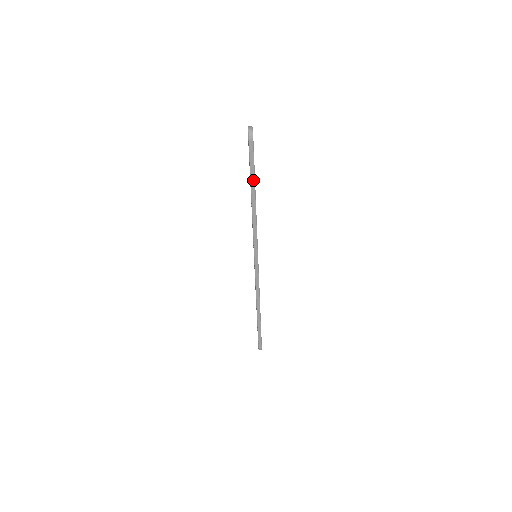
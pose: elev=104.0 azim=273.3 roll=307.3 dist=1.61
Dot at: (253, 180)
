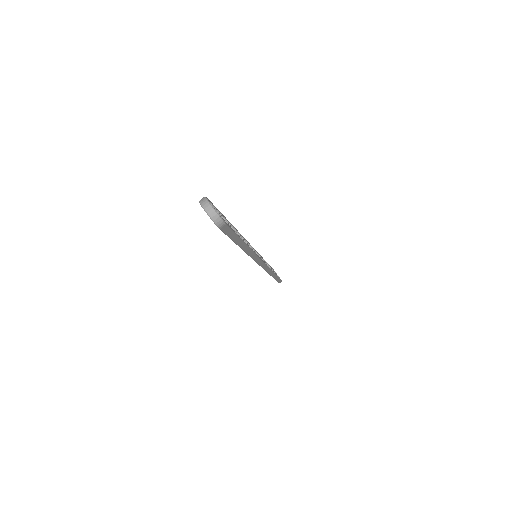
Dot at: (239, 241)
